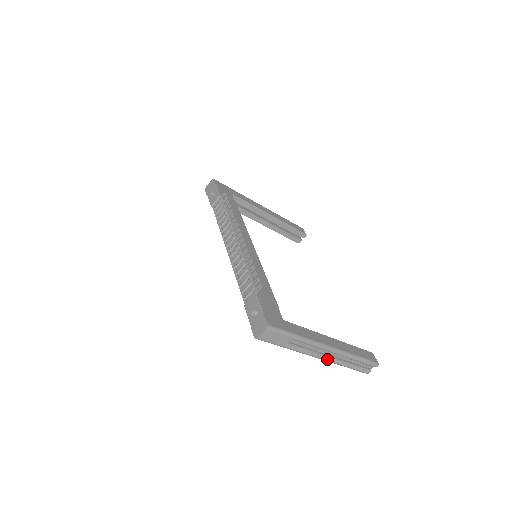
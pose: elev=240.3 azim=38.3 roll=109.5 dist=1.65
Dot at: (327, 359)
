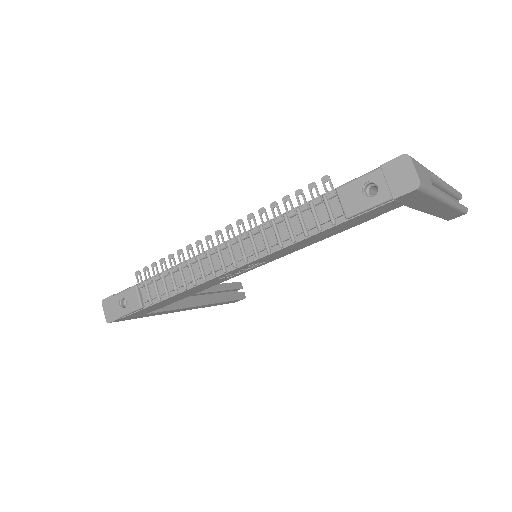
Dot at: (451, 199)
